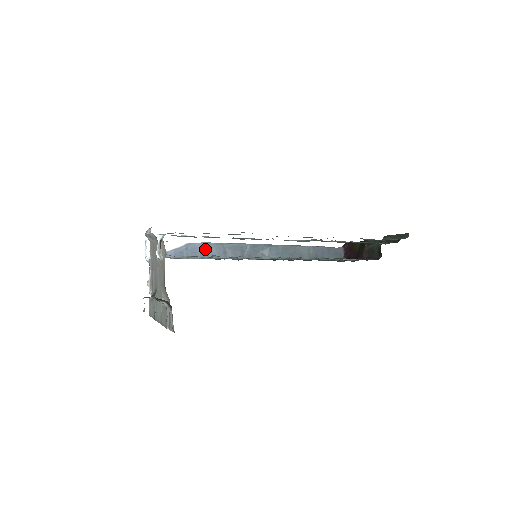
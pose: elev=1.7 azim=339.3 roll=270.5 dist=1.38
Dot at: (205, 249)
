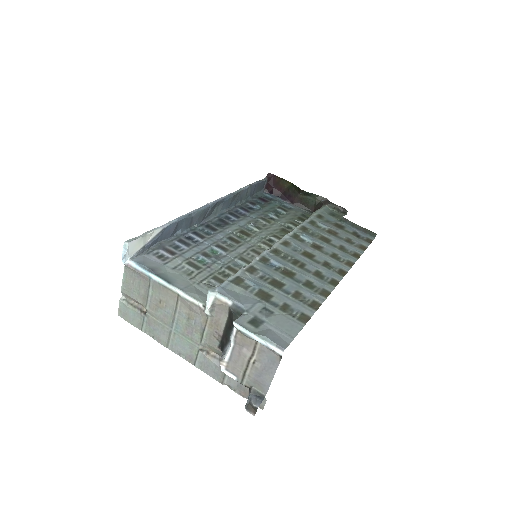
Dot at: (176, 226)
